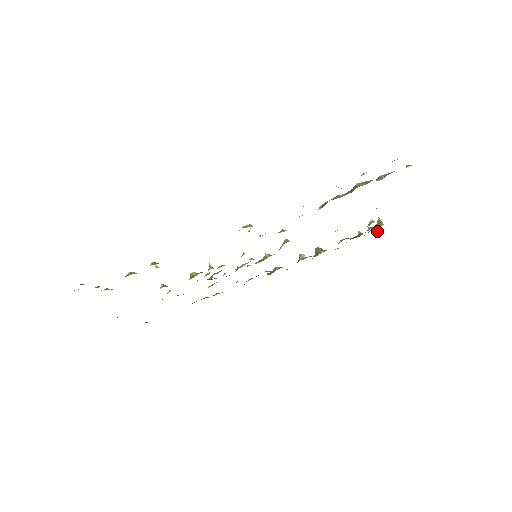
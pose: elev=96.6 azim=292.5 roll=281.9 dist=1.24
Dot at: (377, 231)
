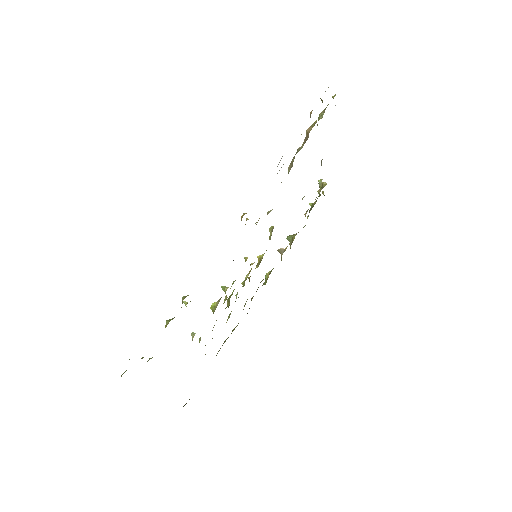
Dot at: (323, 194)
